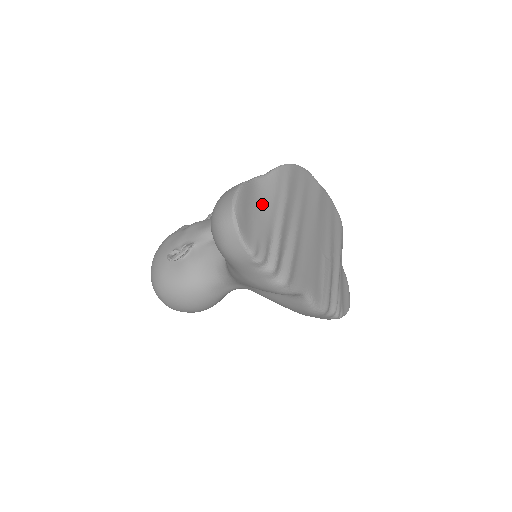
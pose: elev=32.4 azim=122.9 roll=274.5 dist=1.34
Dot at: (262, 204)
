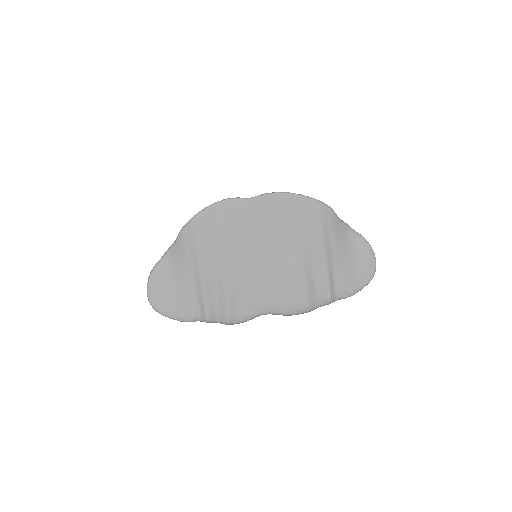
Dot at: (177, 274)
